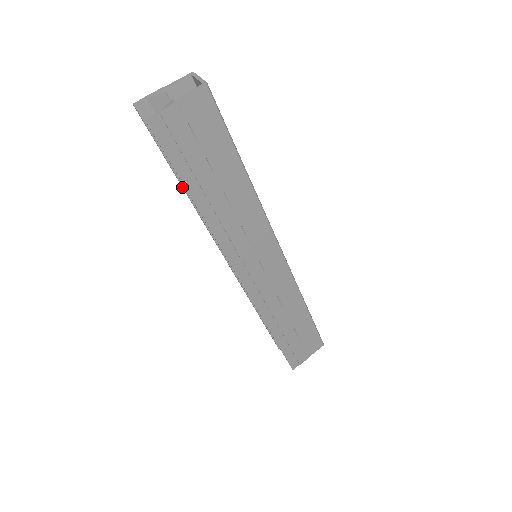
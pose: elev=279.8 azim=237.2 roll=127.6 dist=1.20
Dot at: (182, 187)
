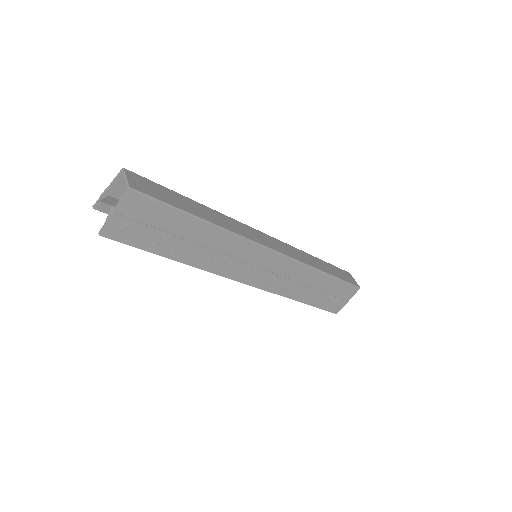
Dot at: occluded
